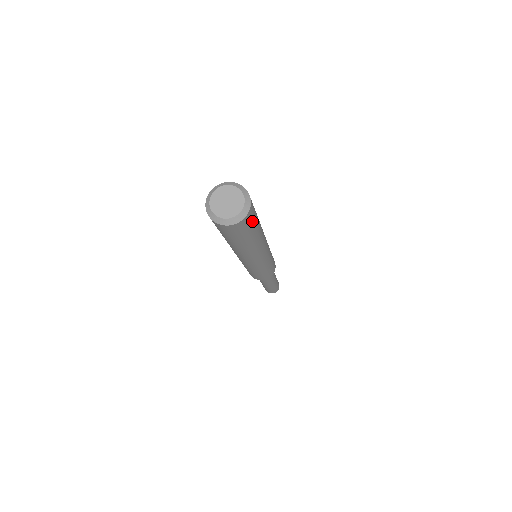
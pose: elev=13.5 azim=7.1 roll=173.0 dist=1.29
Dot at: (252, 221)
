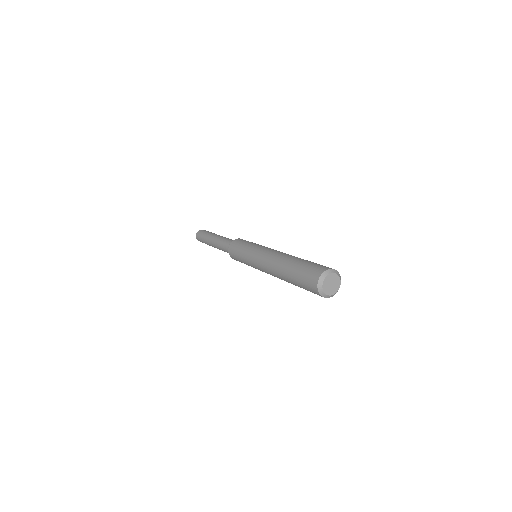
Dot at: occluded
